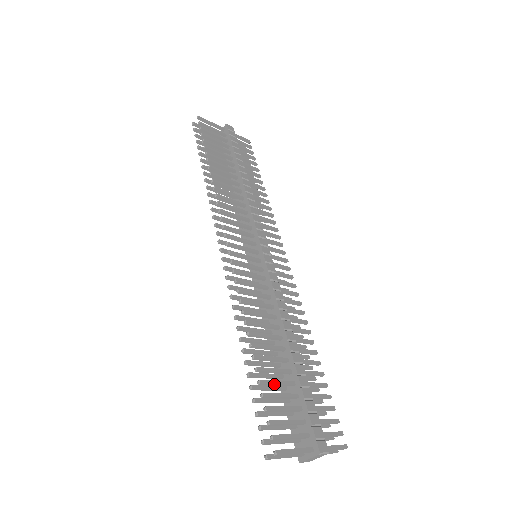
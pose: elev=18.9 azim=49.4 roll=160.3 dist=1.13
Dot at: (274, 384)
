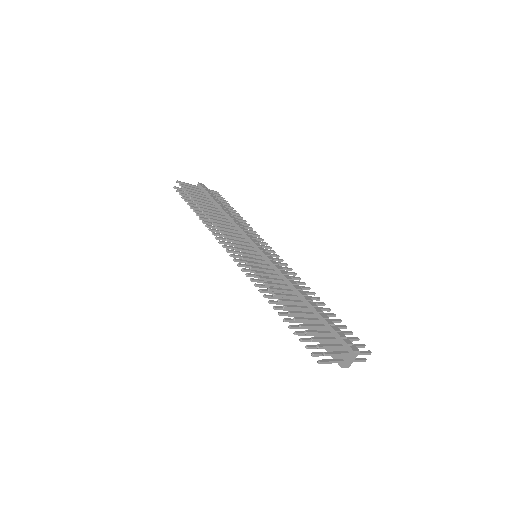
Dot at: (305, 320)
